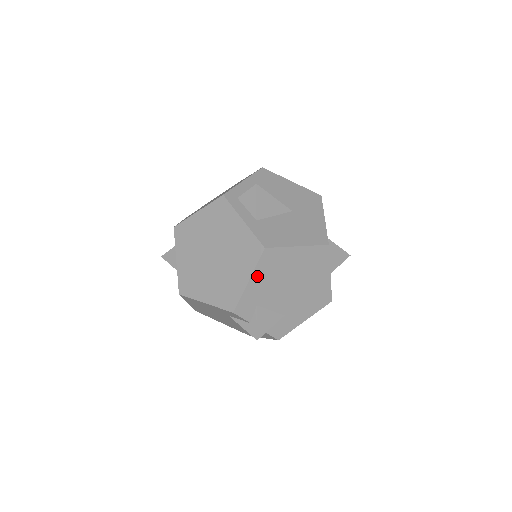
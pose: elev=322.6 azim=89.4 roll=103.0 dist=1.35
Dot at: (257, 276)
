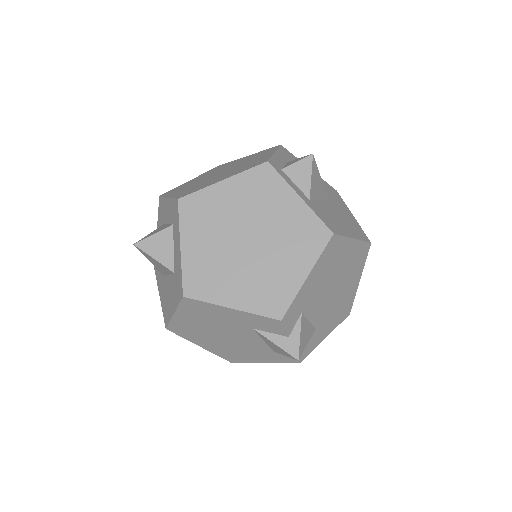
Dot at: (315, 271)
